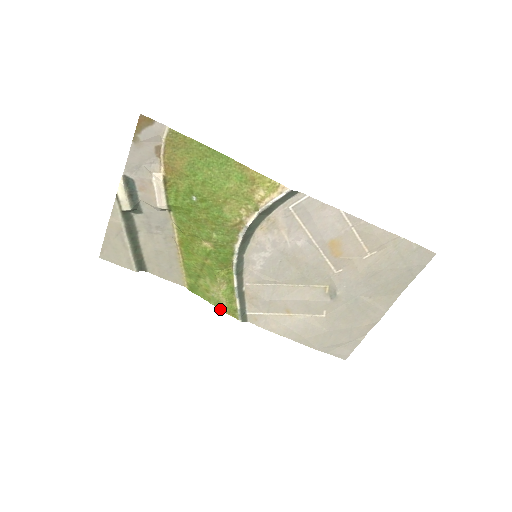
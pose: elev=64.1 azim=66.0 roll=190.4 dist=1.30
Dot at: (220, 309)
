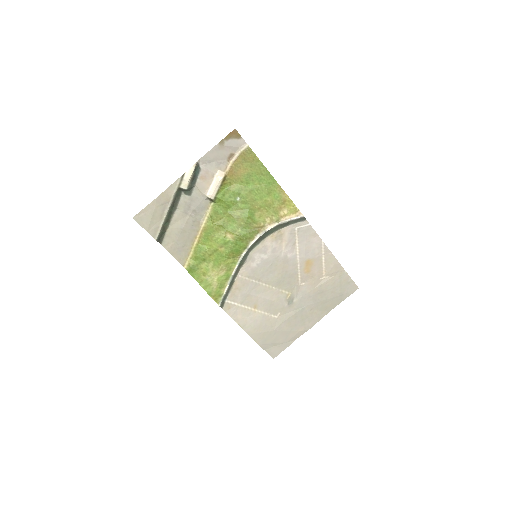
Dot at: (207, 292)
